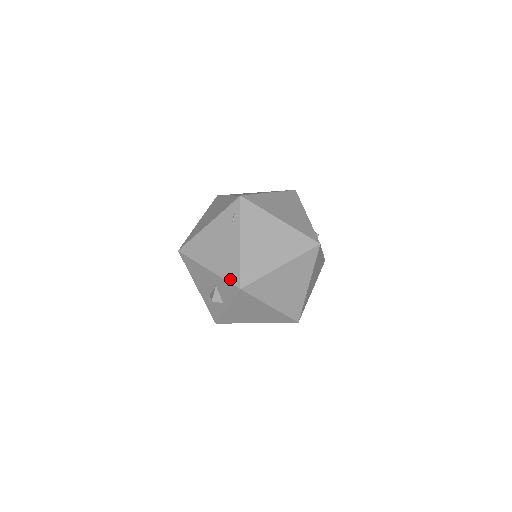
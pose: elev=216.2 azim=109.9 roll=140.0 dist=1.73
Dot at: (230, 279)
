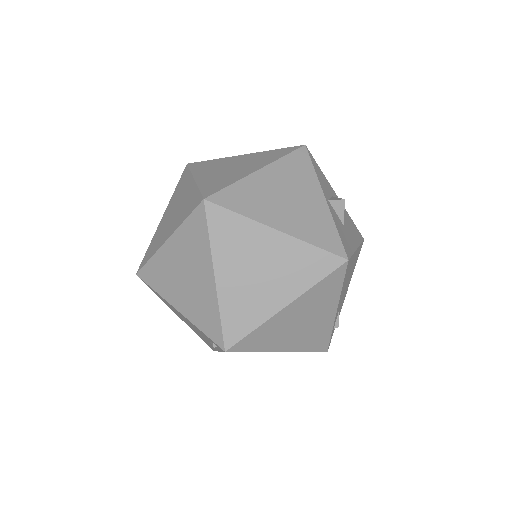
Dot at: (204, 341)
